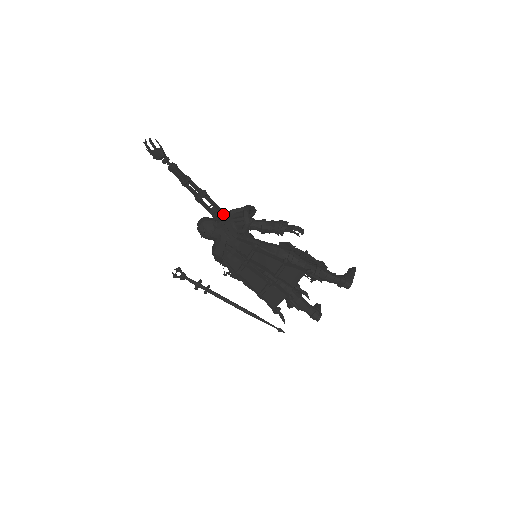
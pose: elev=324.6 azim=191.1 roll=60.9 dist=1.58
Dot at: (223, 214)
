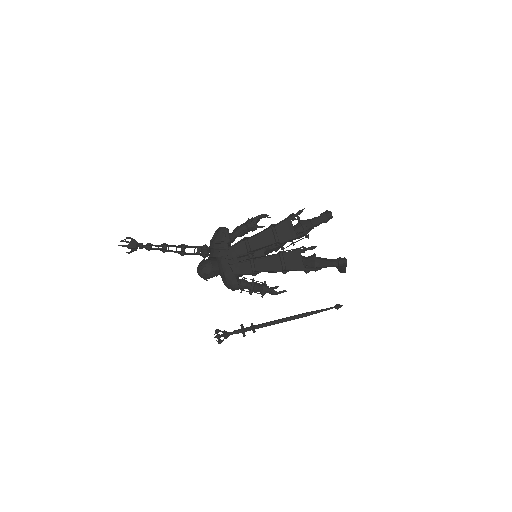
Dot at: (207, 247)
